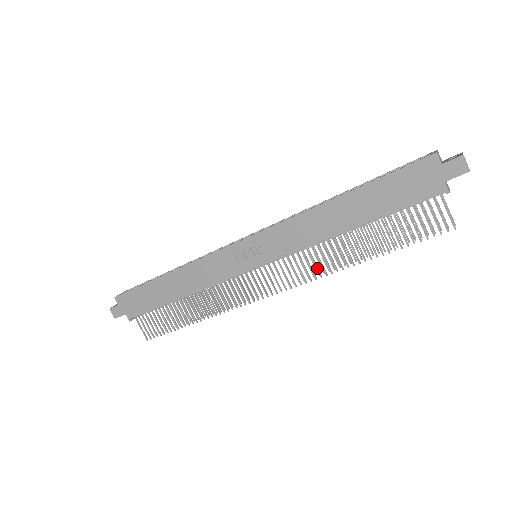
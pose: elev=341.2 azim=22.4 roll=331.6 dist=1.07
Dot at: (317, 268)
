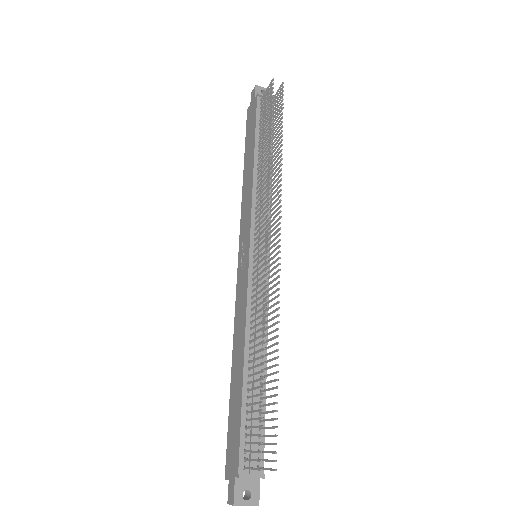
Dot at: (265, 187)
